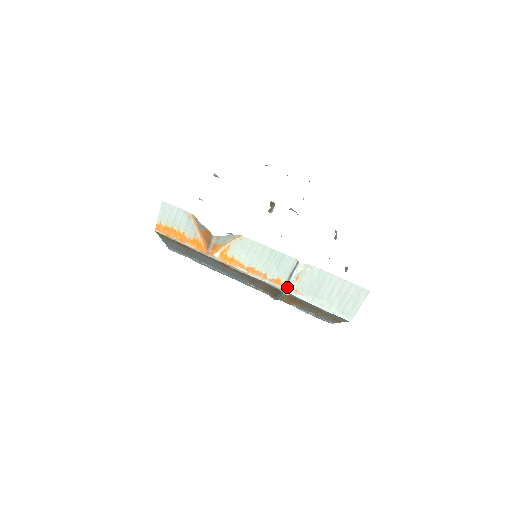
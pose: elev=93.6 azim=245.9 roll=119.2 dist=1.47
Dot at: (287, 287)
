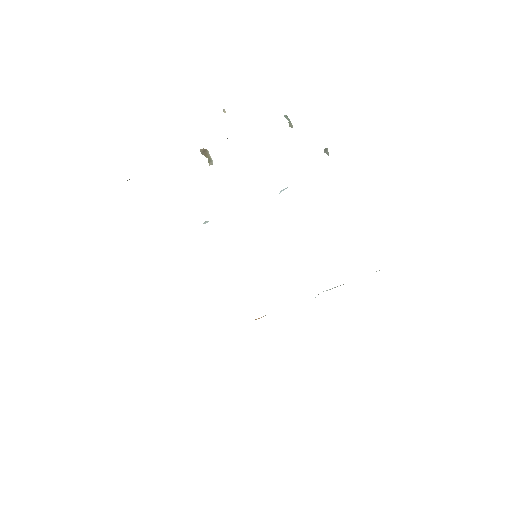
Dot at: occluded
